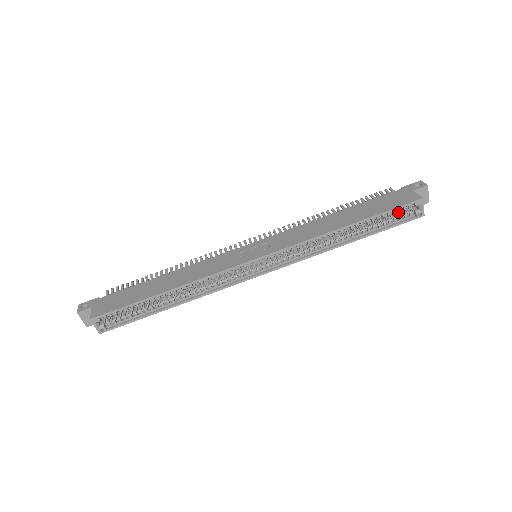
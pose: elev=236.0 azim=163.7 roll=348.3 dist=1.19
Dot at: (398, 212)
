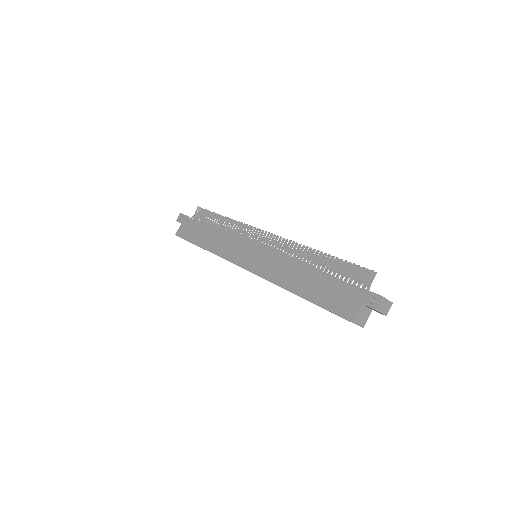
Dot at: occluded
